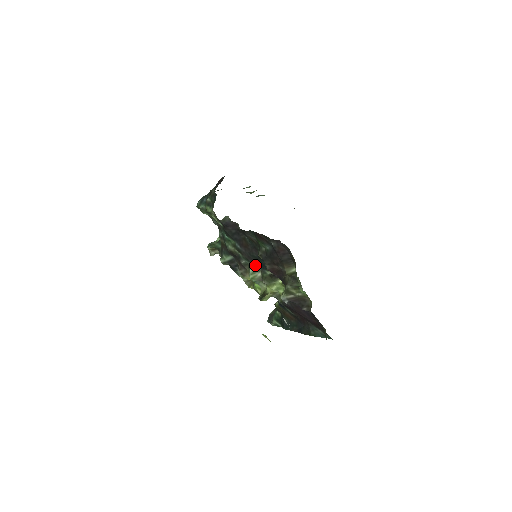
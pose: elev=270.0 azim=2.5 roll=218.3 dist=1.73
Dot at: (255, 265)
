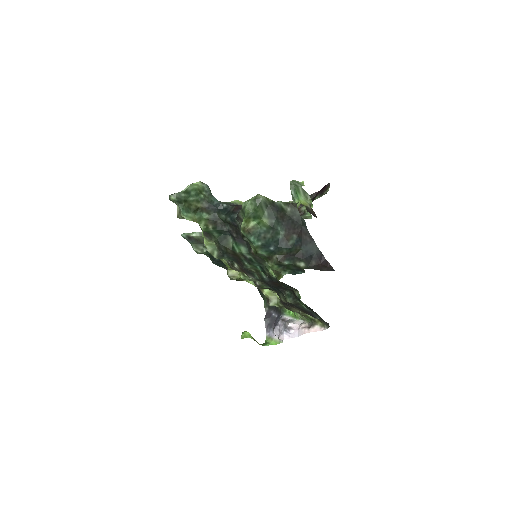
Dot at: occluded
